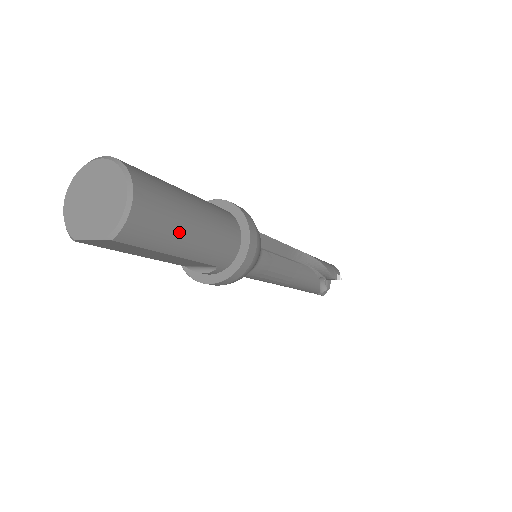
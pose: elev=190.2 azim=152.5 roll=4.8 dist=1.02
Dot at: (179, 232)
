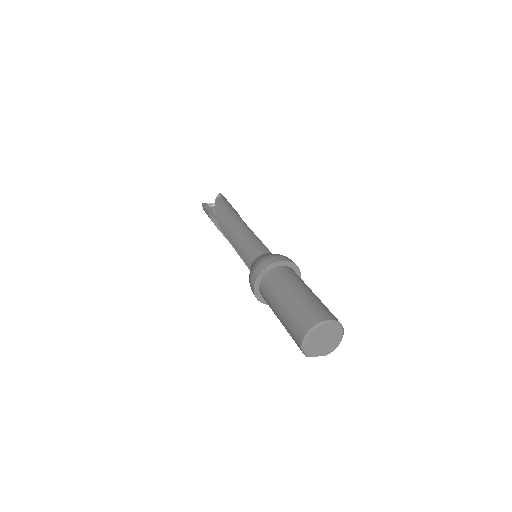
Dot at: occluded
